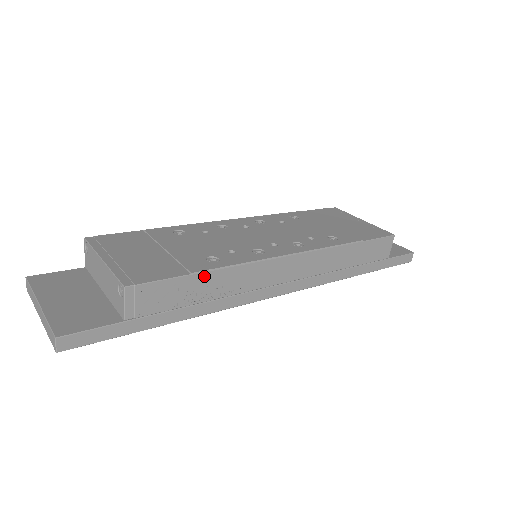
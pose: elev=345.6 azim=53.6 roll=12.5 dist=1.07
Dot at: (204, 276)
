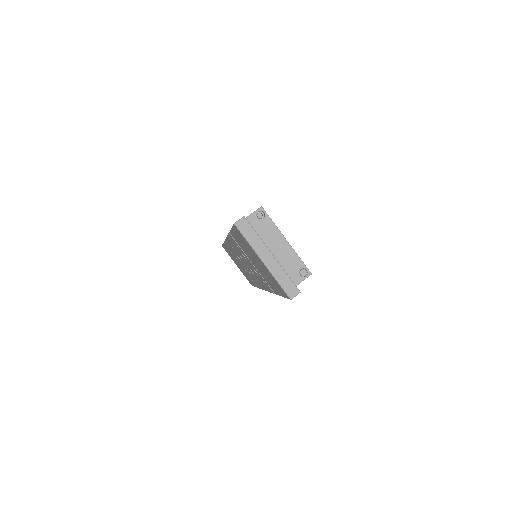
Dot at: occluded
